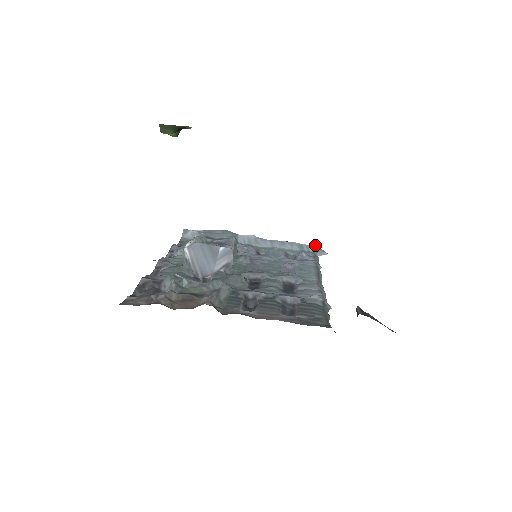
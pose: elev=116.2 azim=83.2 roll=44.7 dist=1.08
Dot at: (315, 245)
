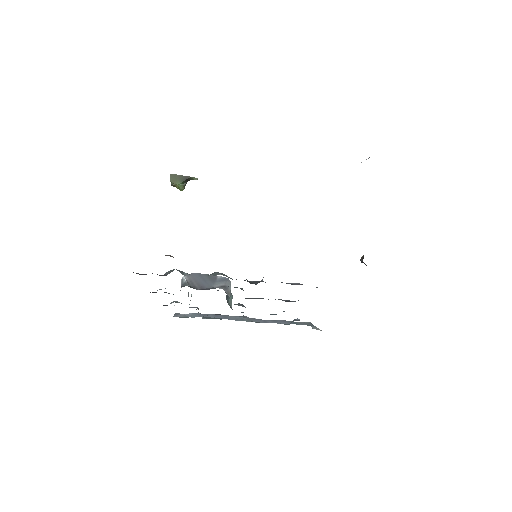
Dot at: (308, 322)
